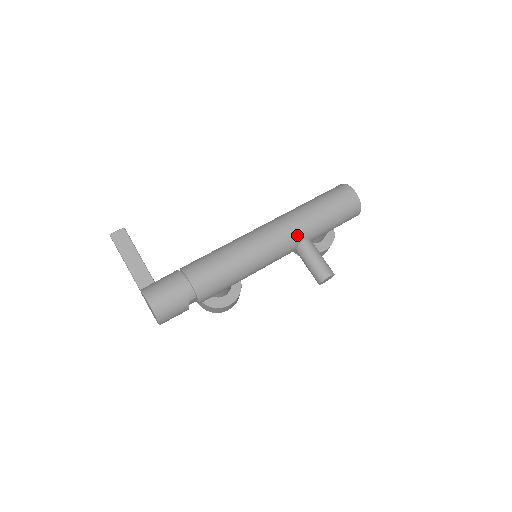
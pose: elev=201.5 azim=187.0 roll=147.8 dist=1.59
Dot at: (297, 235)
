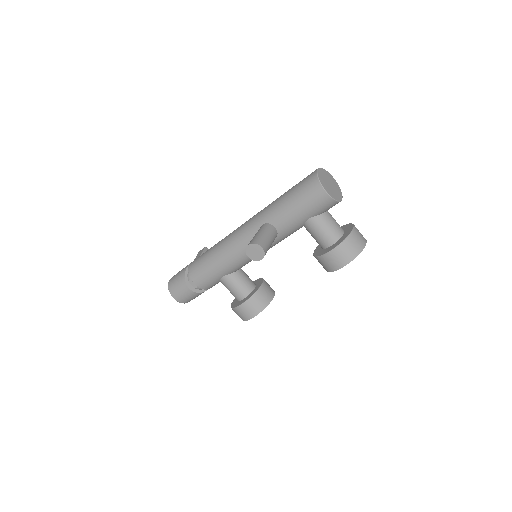
Dot at: (257, 220)
